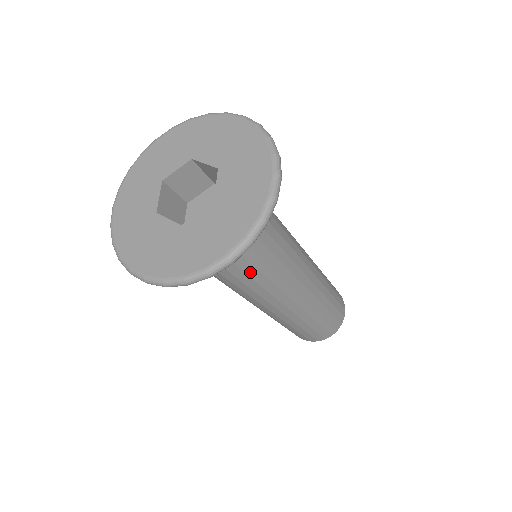
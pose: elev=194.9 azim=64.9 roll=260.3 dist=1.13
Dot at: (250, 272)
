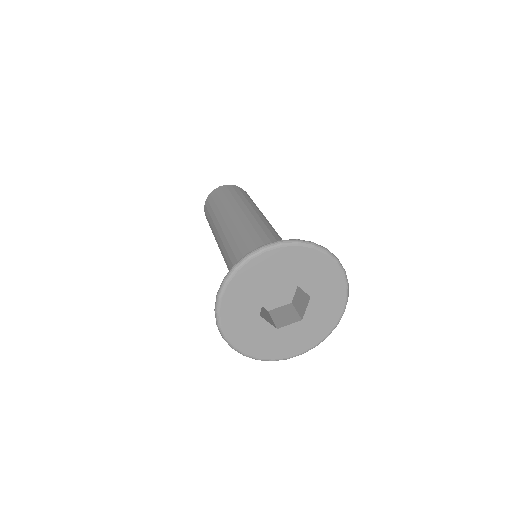
Dot at: occluded
